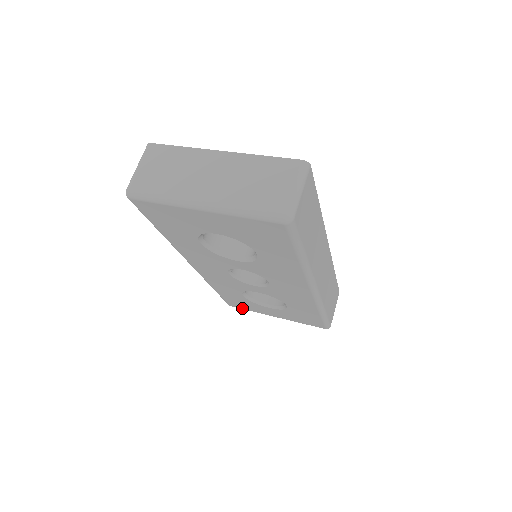
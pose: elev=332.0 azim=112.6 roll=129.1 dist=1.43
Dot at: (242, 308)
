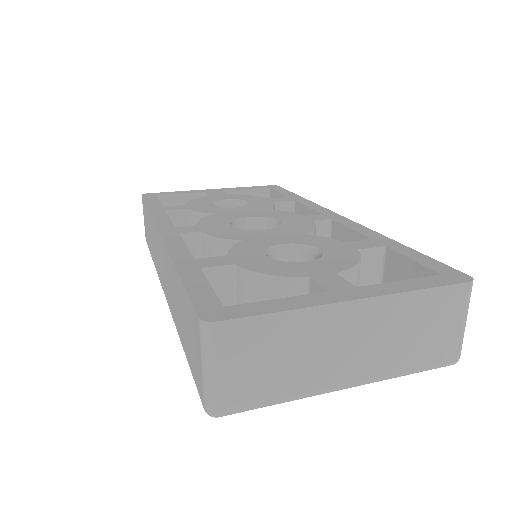
Dot at: occluded
